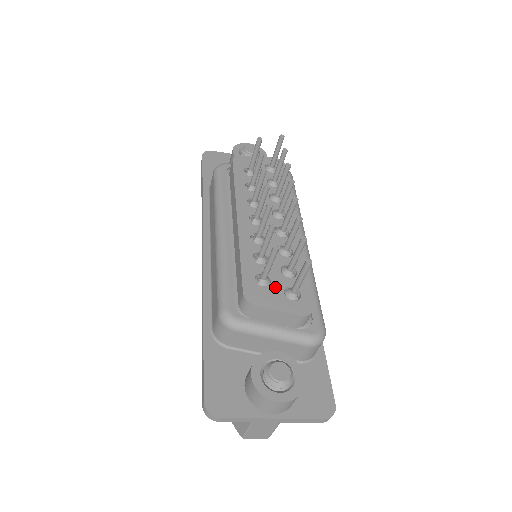
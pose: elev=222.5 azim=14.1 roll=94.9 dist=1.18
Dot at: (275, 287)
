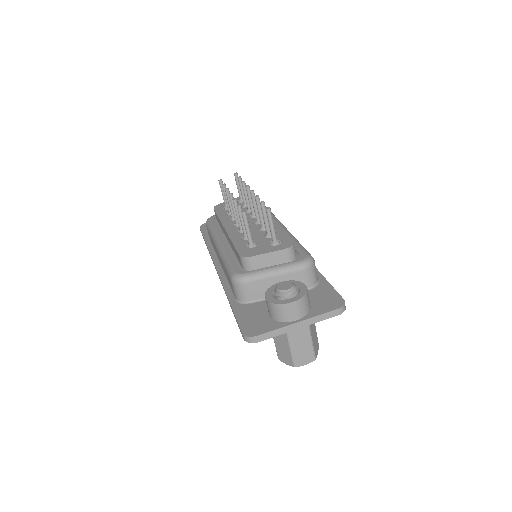
Dot at: (261, 245)
